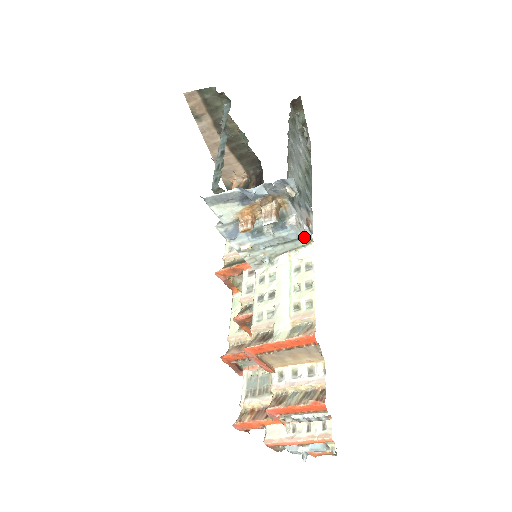
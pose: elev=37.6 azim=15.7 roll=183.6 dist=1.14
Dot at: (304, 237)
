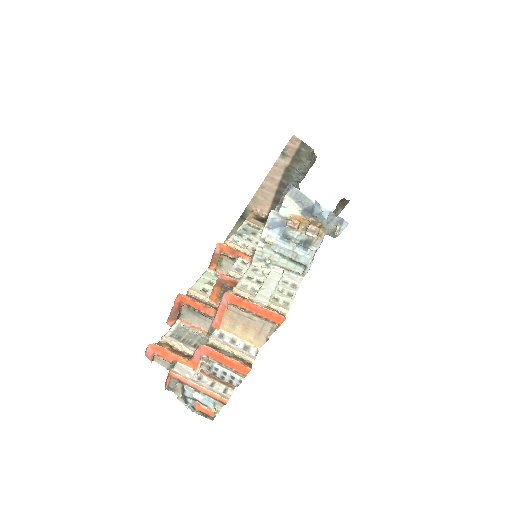
Dot at: occluded
